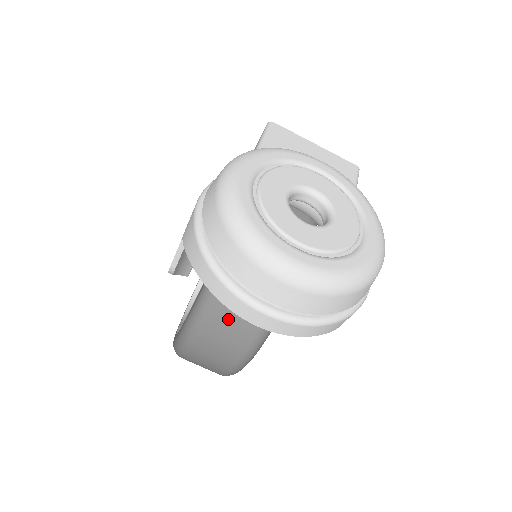
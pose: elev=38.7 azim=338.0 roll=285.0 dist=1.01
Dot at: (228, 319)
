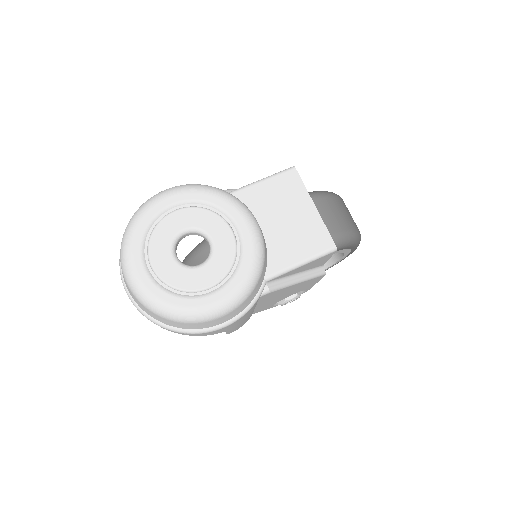
Dot at: occluded
